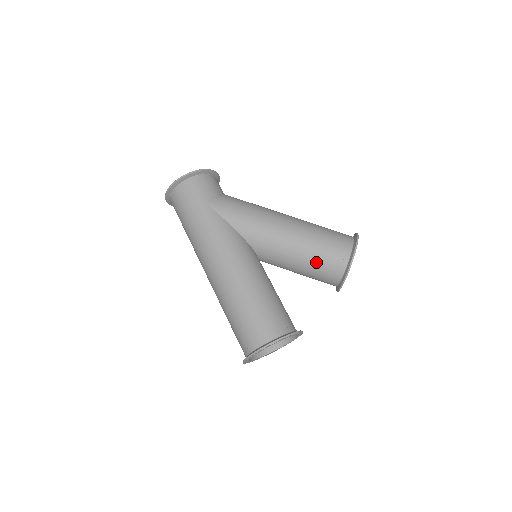
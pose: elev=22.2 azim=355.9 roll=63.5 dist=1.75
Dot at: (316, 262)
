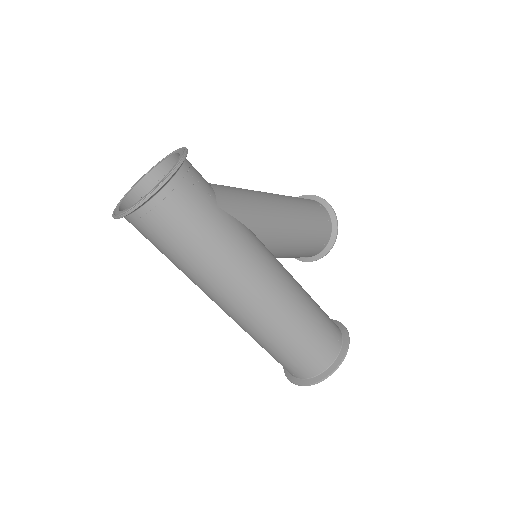
Dot at: (313, 241)
